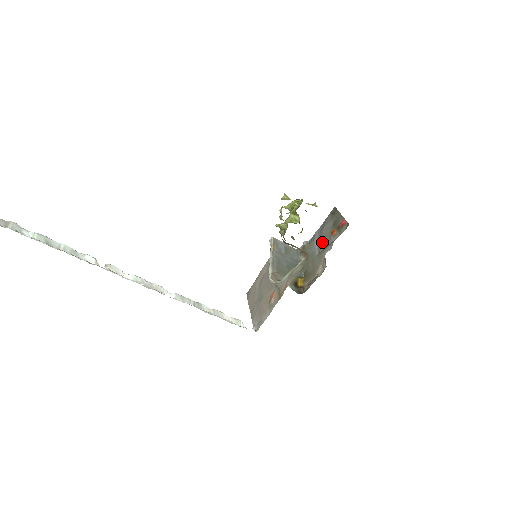
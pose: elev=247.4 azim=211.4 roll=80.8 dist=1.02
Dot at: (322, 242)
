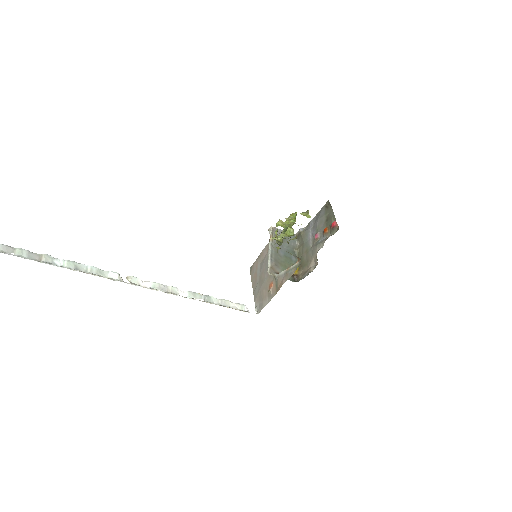
Dot at: (315, 236)
